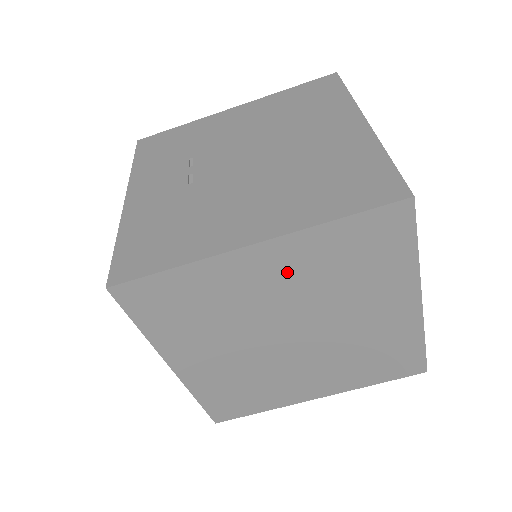
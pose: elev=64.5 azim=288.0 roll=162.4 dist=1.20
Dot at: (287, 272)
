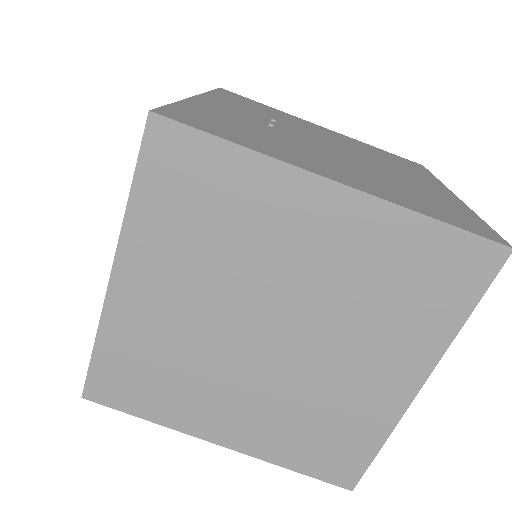
Dot at: (336, 244)
